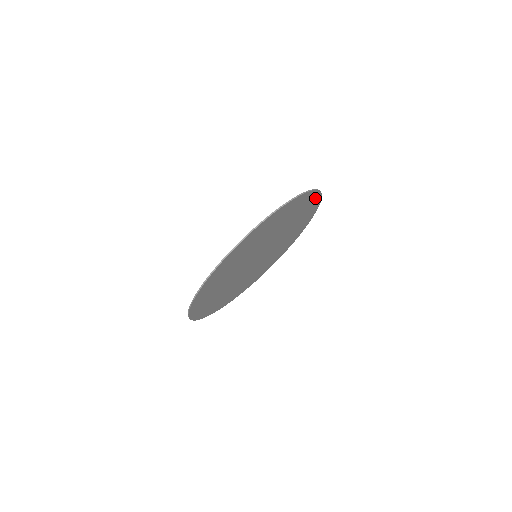
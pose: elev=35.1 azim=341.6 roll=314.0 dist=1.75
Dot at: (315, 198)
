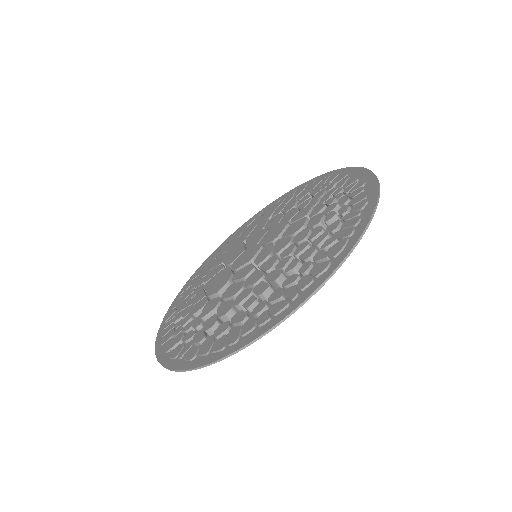
Dot at: occluded
